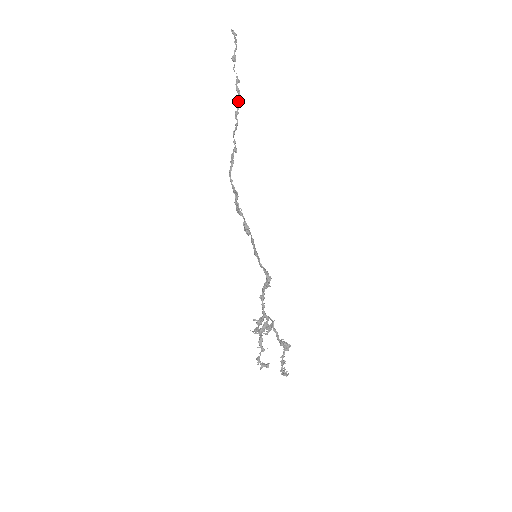
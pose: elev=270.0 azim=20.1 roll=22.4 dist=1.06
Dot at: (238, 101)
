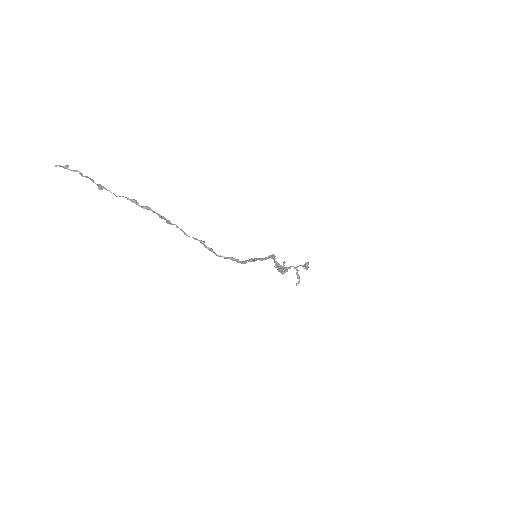
Dot at: (159, 215)
